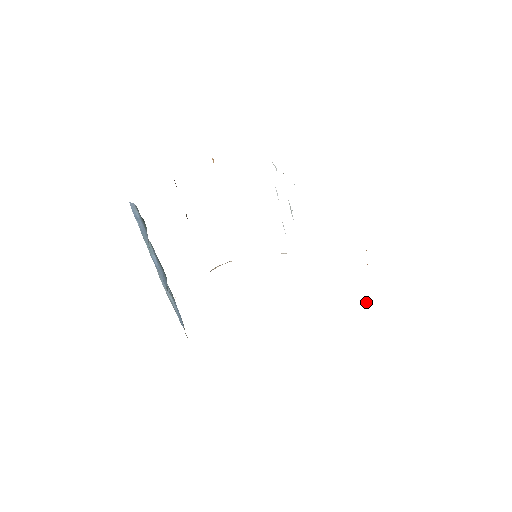
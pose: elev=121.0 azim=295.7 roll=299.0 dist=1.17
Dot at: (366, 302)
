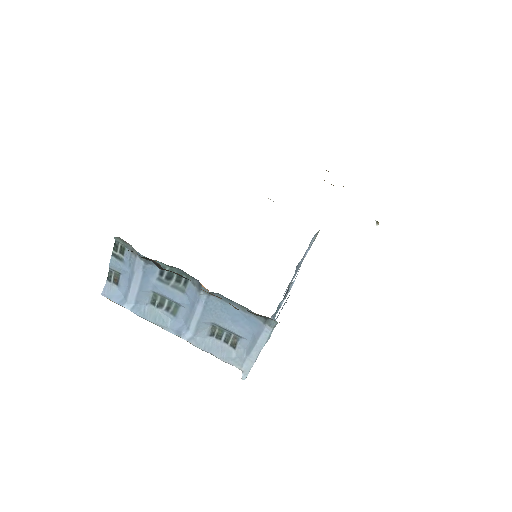
Dot at: (378, 224)
